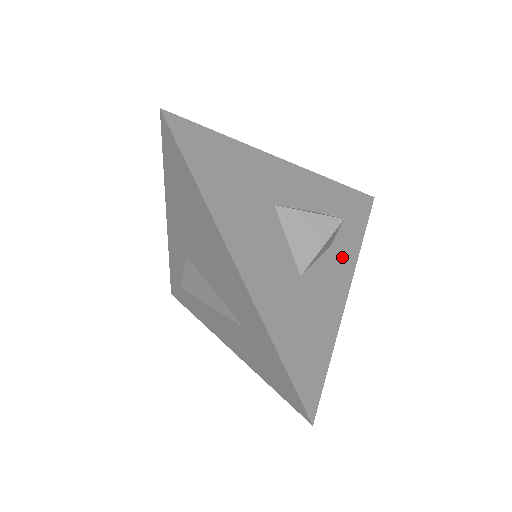
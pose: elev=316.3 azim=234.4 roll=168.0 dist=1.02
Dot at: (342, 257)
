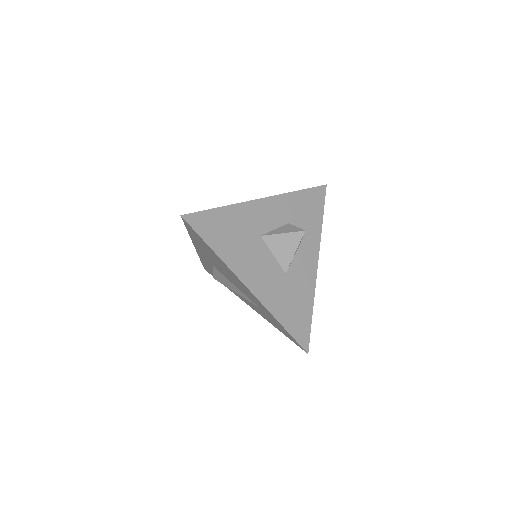
Dot at: (310, 245)
